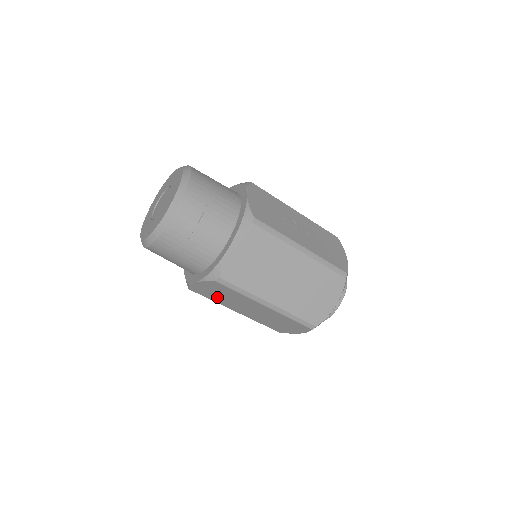
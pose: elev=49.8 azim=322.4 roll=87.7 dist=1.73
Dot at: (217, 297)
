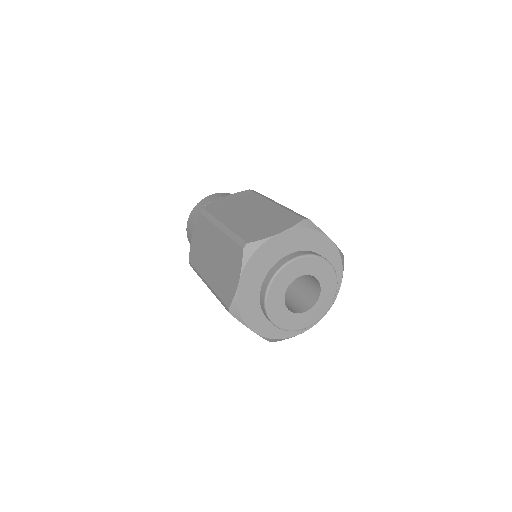
Dot at: (199, 255)
